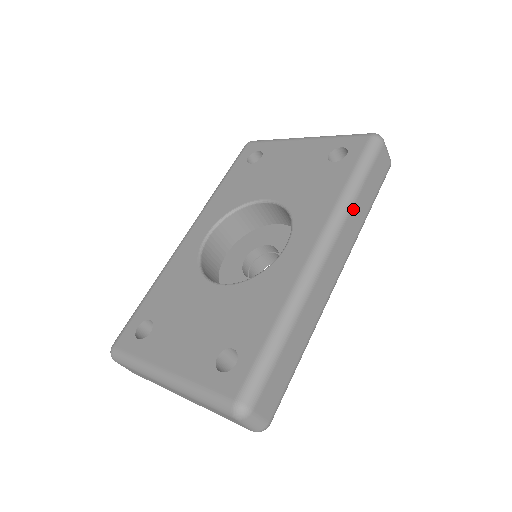
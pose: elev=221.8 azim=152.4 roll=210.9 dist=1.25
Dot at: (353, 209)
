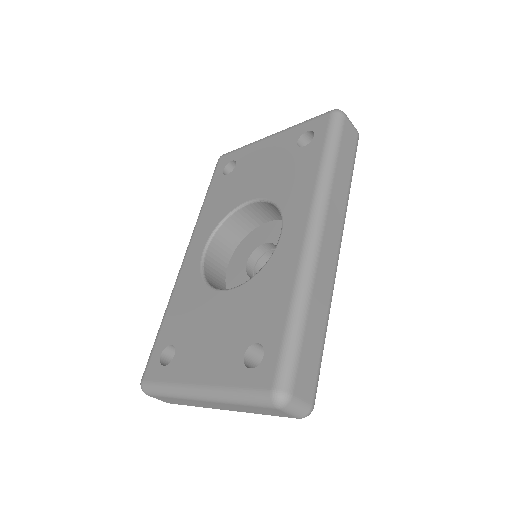
Dot at: (334, 182)
